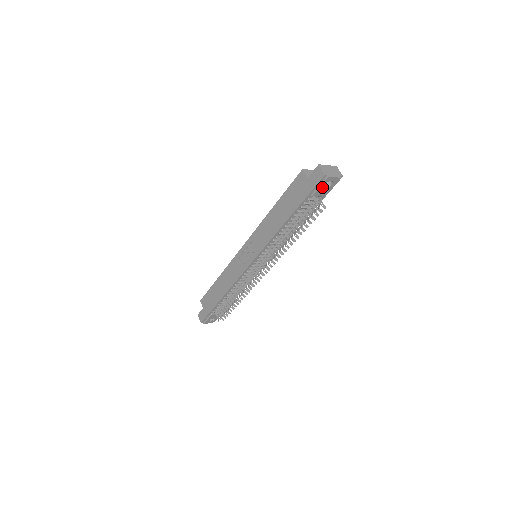
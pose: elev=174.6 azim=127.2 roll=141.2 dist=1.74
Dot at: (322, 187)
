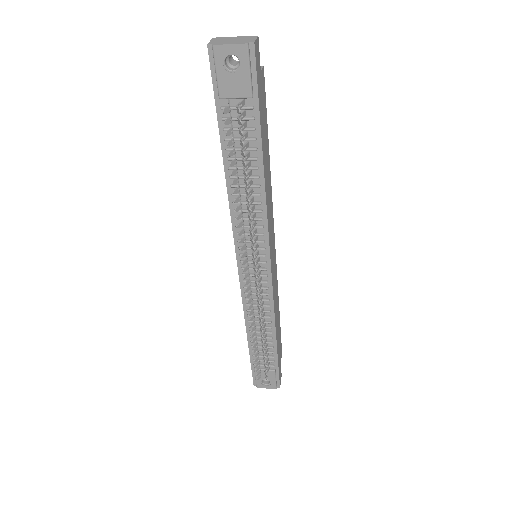
Dot at: (223, 74)
